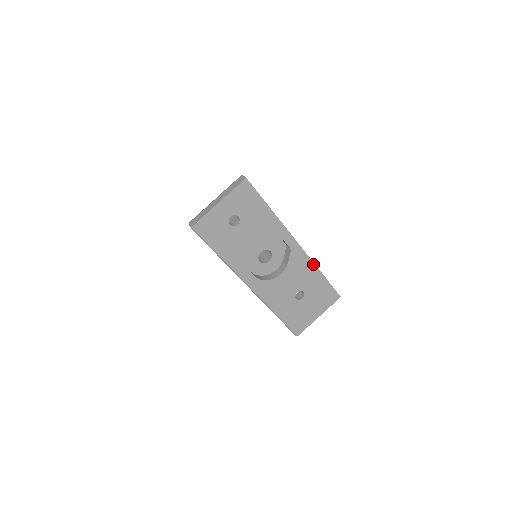
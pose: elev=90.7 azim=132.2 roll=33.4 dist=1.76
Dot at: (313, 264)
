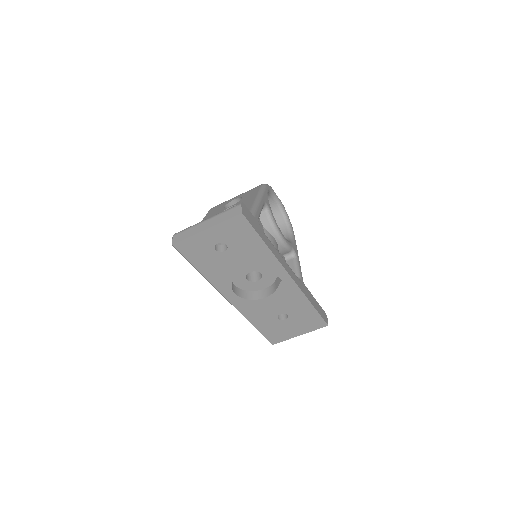
Dot at: (304, 296)
